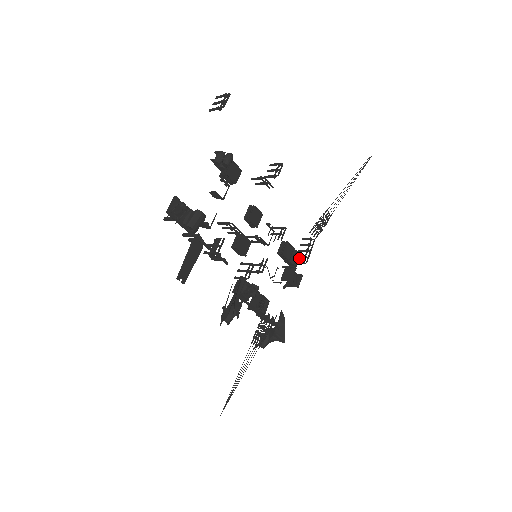
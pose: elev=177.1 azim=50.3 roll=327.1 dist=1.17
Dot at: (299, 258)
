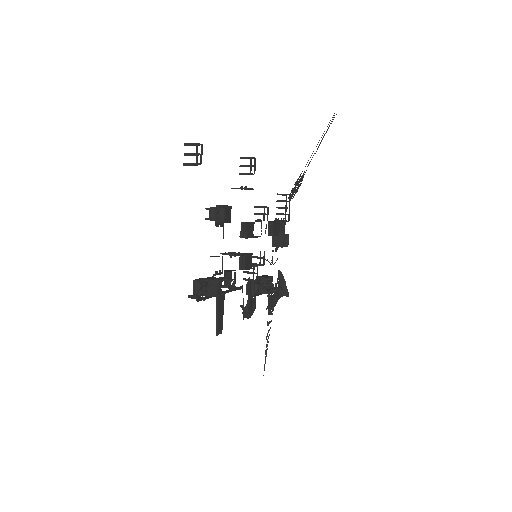
Dot at: occluded
